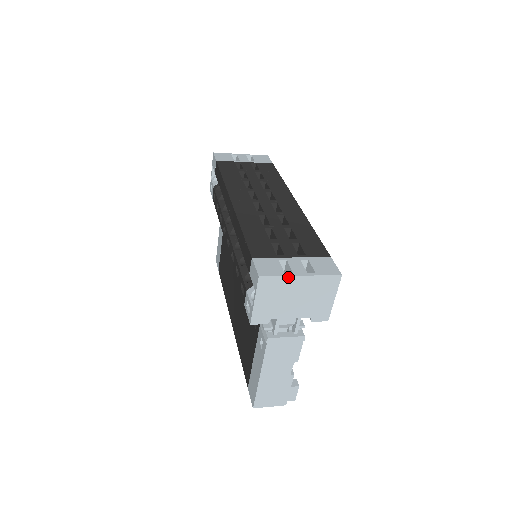
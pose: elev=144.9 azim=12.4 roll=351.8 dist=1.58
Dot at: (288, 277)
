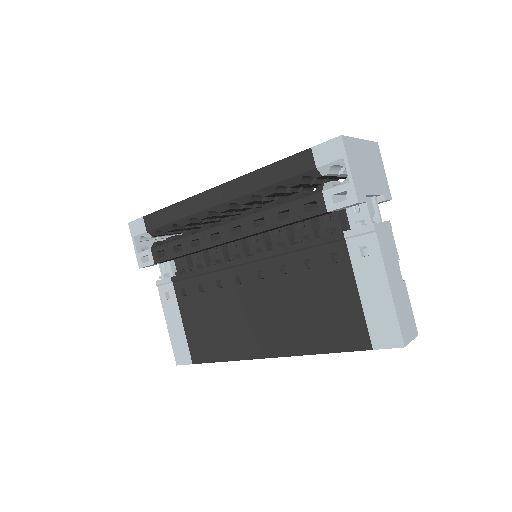
Dot at: (355, 139)
